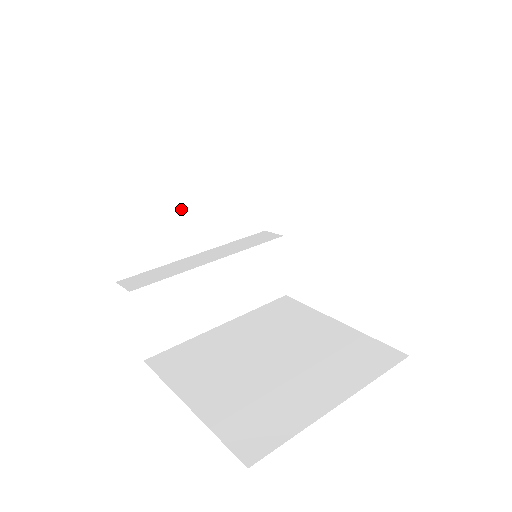
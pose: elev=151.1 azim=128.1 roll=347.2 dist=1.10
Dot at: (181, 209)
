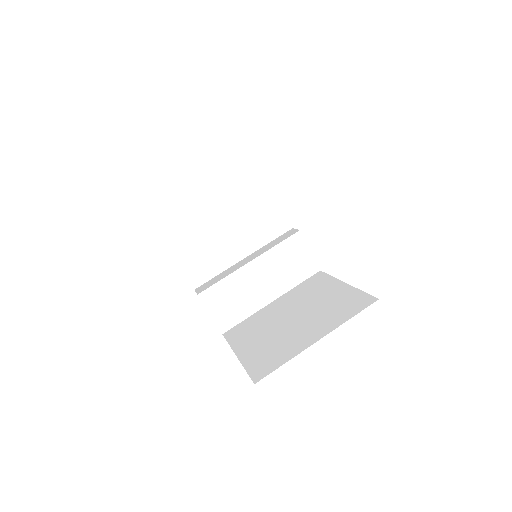
Dot at: (222, 234)
